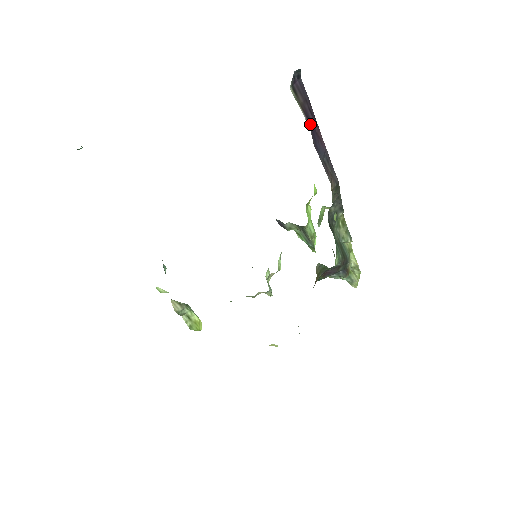
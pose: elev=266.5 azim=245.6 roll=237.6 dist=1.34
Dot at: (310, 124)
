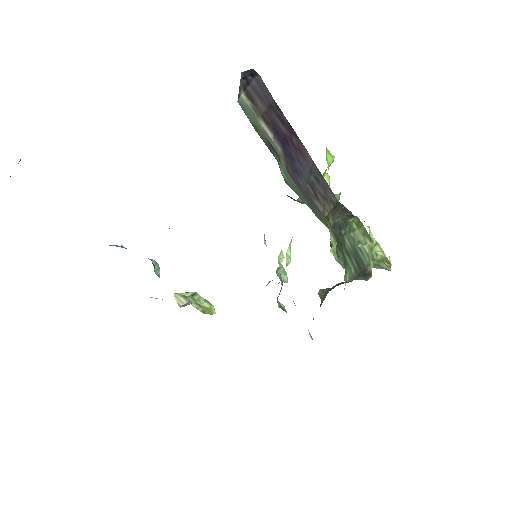
Dot at: (281, 140)
